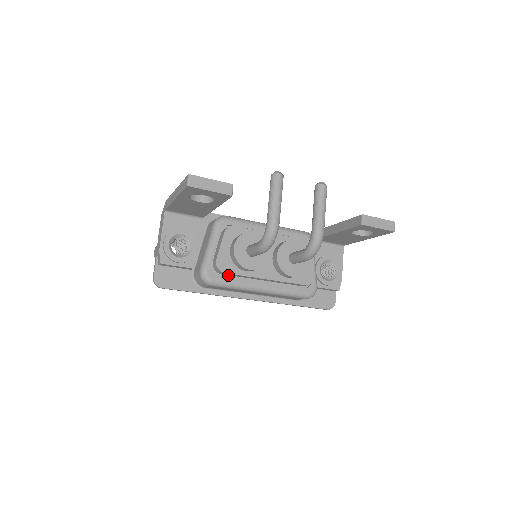
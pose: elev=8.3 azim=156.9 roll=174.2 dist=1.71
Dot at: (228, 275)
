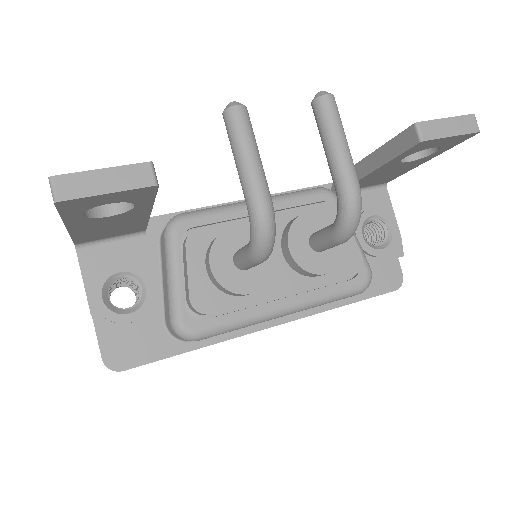
Dot at: occluded
